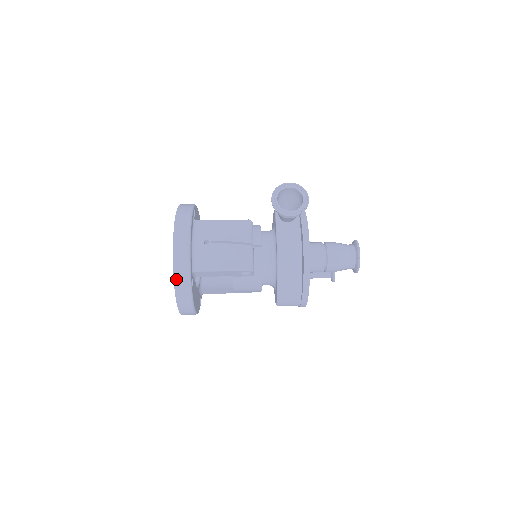
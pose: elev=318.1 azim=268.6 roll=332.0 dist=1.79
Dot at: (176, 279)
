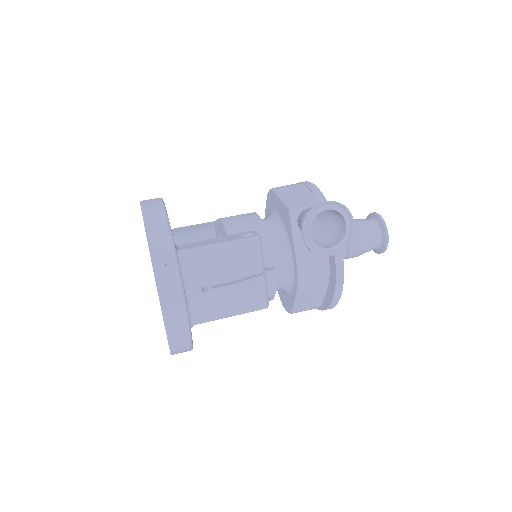
Dot at: (172, 346)
